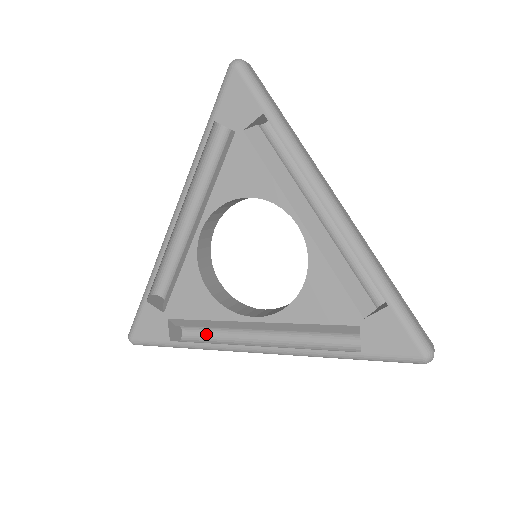
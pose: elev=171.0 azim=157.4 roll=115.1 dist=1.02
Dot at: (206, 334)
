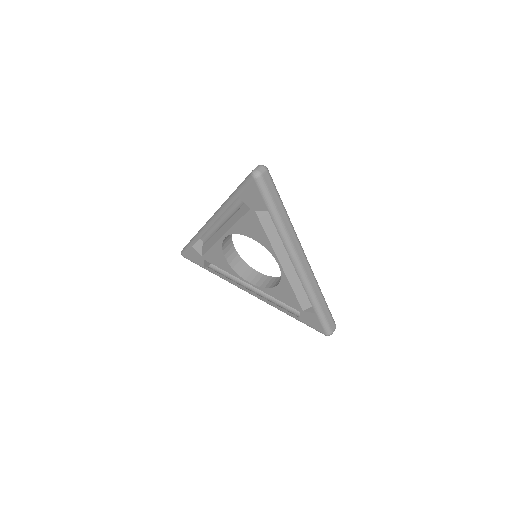
Dot at: occluded
